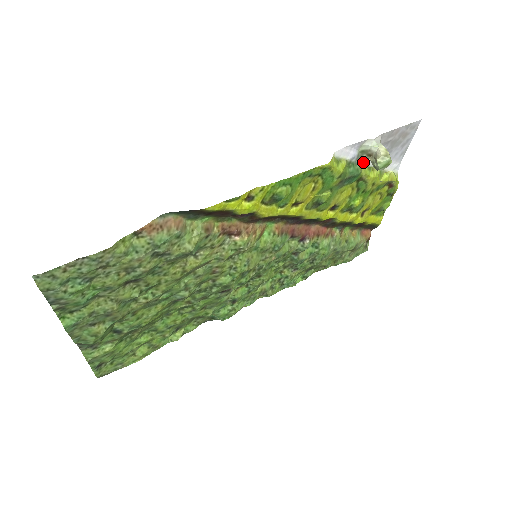
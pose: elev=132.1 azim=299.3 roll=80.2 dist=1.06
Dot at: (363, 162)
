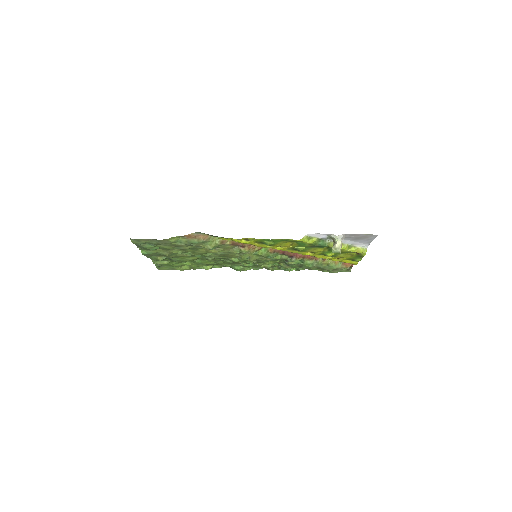
Dot at: (332, 241)
